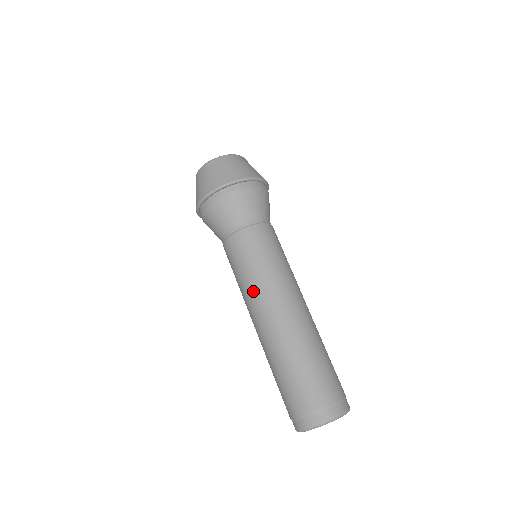
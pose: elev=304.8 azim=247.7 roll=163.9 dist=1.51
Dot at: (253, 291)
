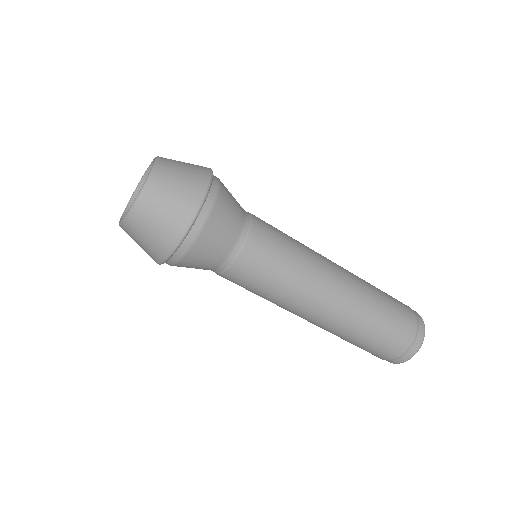
Dot at: (284, 306)
